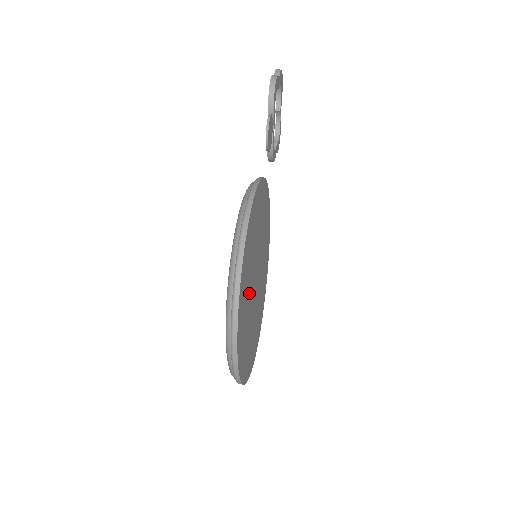
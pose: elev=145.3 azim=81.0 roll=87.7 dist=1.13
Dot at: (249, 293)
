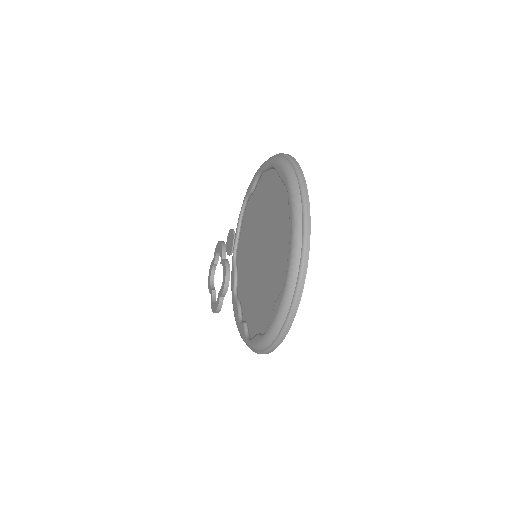
Dot at: occluded
